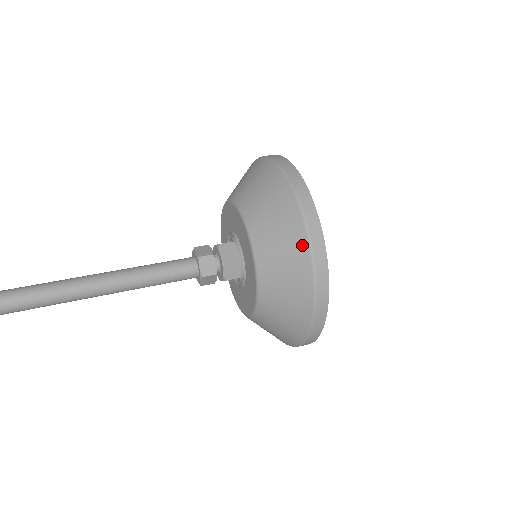
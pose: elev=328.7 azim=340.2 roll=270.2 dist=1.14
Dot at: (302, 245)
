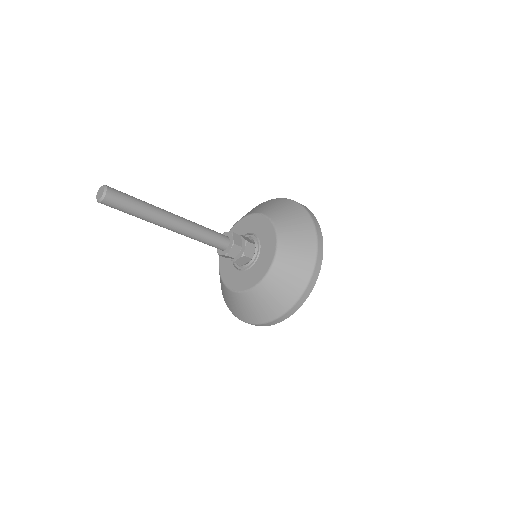
Dot at: (309, 225)
